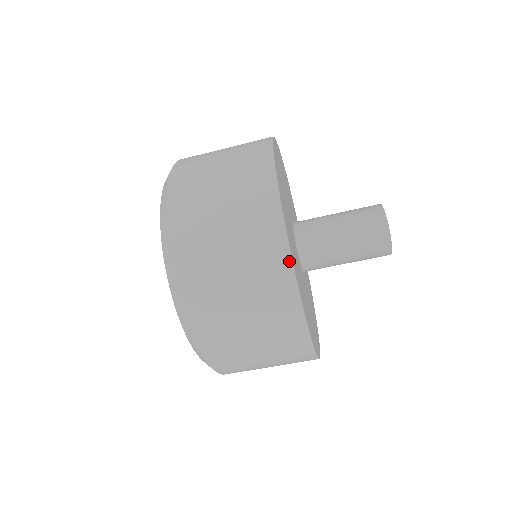
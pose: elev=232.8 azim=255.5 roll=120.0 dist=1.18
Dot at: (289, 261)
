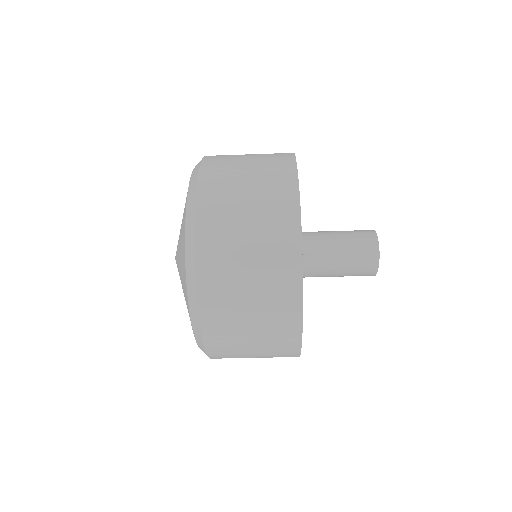
Dot at: (299, 249)
